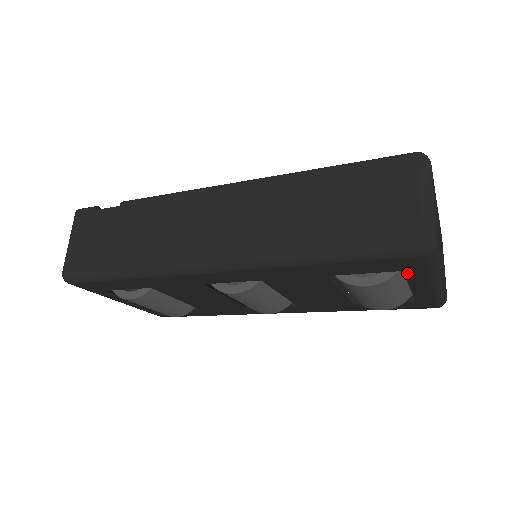
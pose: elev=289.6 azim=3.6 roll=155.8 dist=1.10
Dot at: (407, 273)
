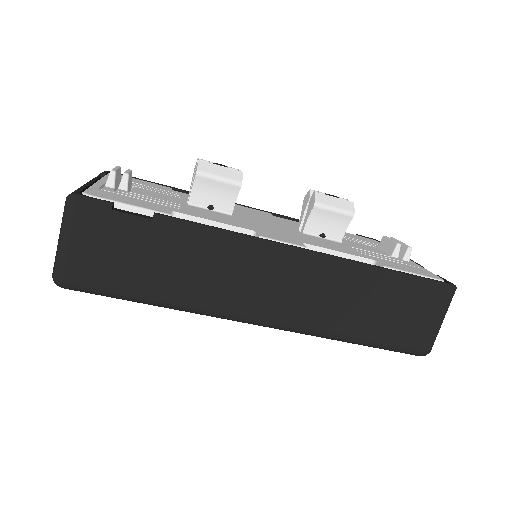
Dot at: occluded
